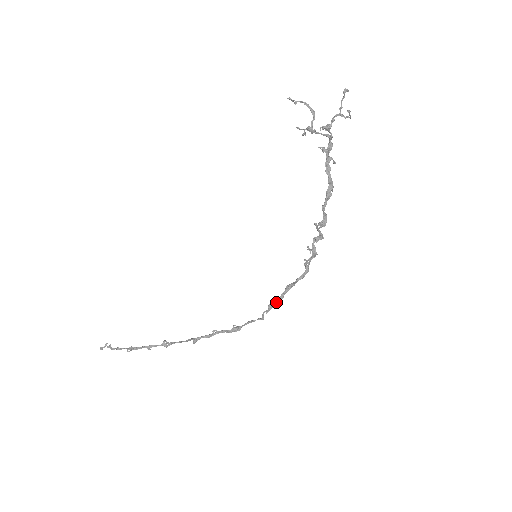
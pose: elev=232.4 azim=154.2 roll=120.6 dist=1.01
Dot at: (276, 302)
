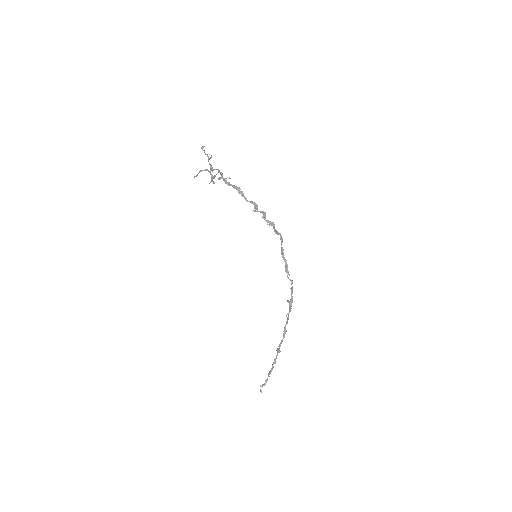
Dot at: (286, 266)
